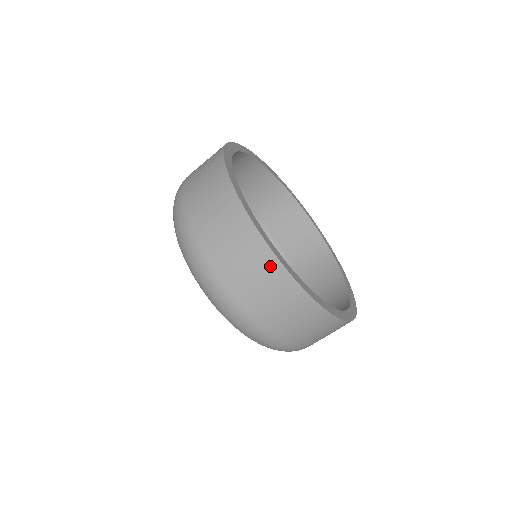
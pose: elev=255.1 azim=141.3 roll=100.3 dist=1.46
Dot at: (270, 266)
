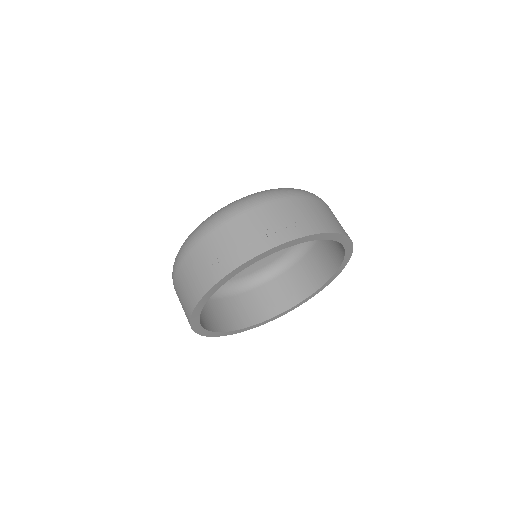
Dot at: occluded
